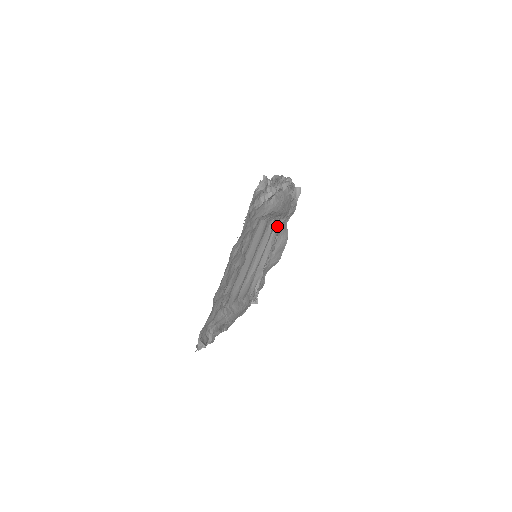
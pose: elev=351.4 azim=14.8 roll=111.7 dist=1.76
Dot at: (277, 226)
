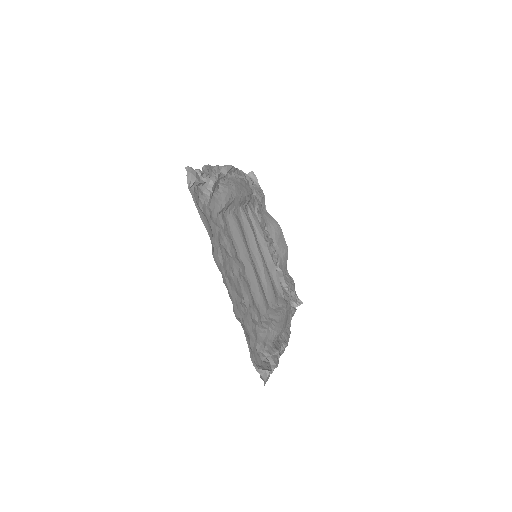
Dot at: (253, 215)
